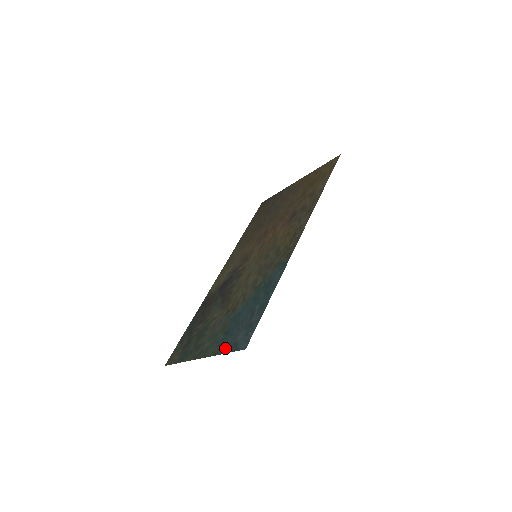
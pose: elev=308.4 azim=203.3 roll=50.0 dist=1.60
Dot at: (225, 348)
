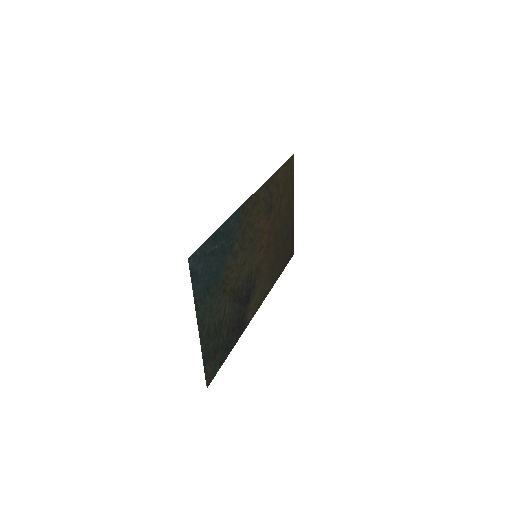
Dot at: (196, 290)
